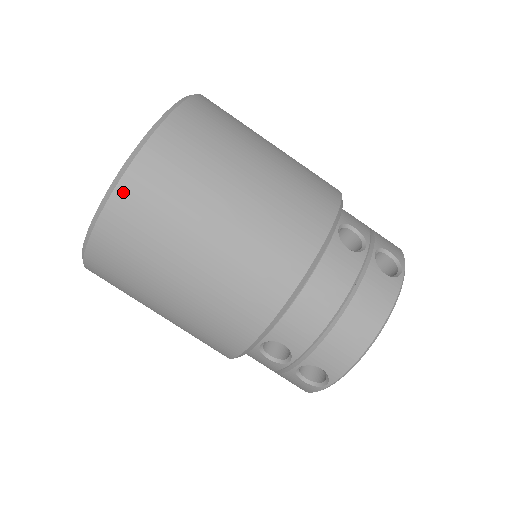
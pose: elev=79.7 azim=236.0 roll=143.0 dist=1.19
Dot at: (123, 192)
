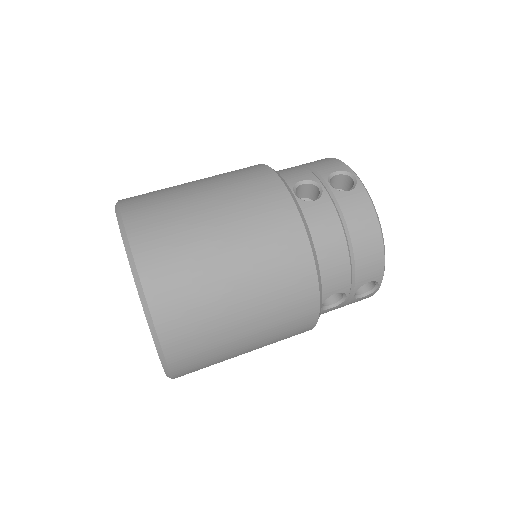
Dot at: (162, 323)
